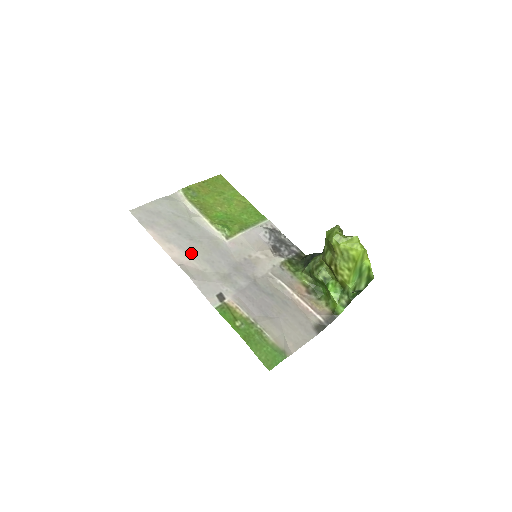
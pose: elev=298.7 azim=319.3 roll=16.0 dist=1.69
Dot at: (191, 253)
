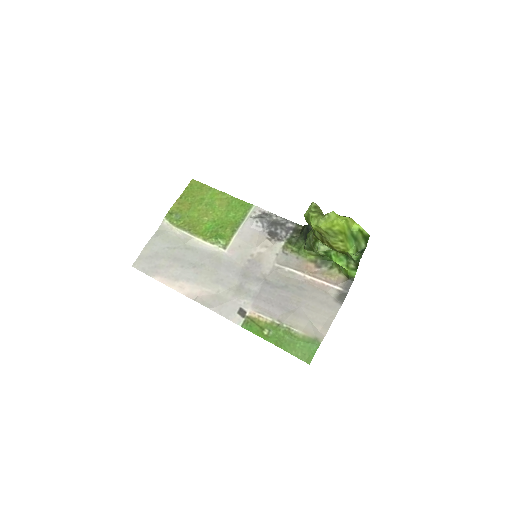
Dot at: (200, 281)
